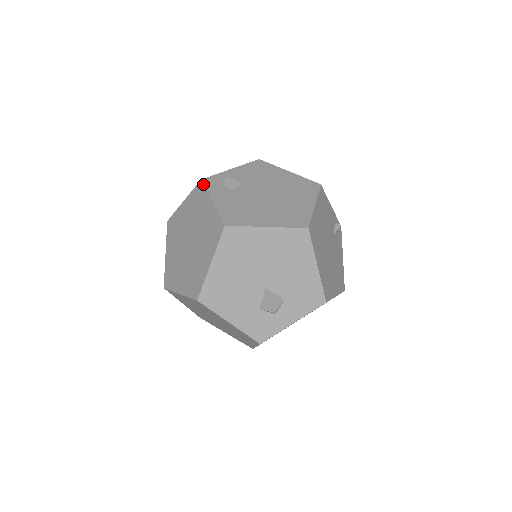
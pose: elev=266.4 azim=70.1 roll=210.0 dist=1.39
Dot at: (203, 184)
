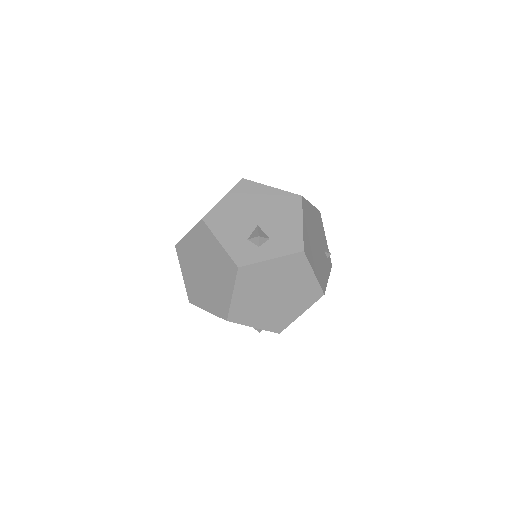
Dot at: occluded
